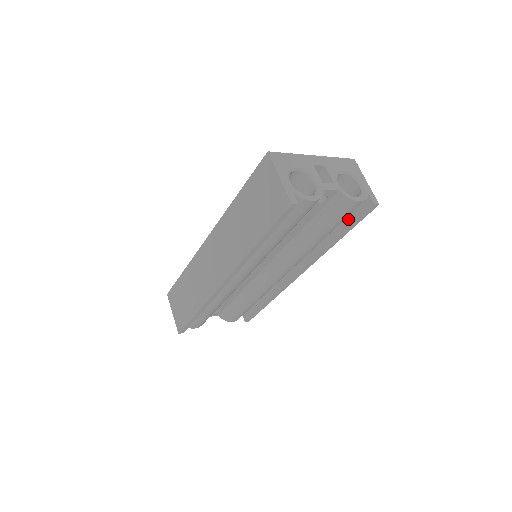
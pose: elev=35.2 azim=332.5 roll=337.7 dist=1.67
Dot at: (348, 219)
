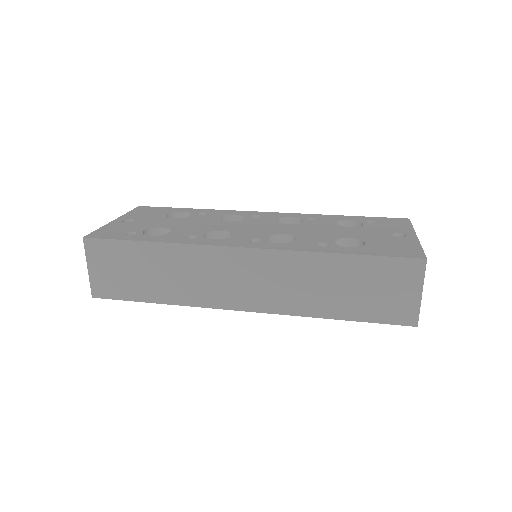
Dot at: occluded
